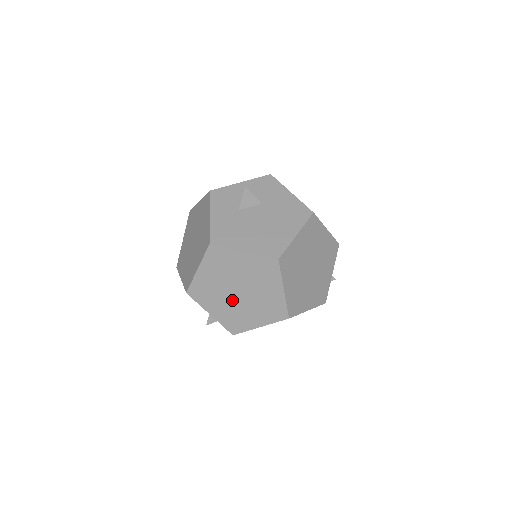
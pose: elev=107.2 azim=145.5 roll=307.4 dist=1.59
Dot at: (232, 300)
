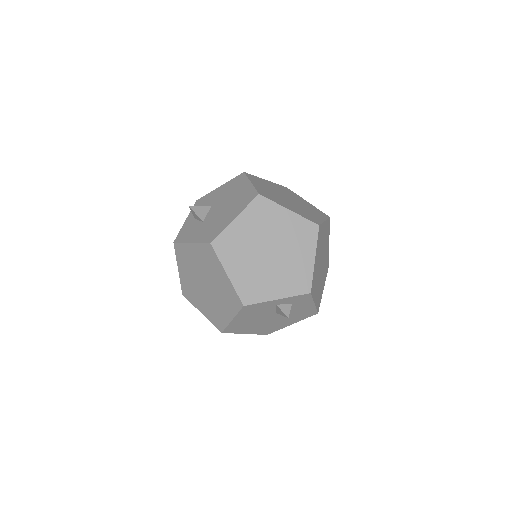
Dot at: (274, 265)
